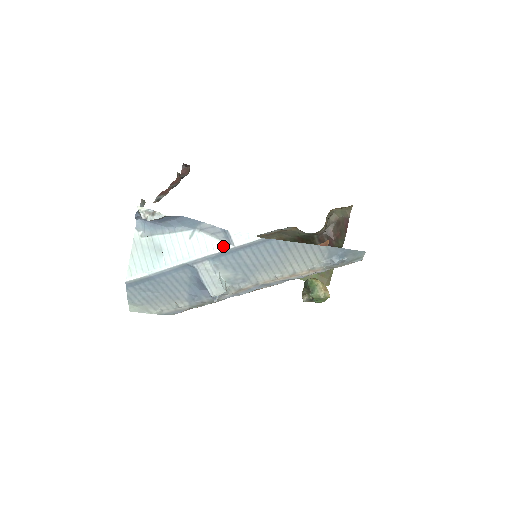
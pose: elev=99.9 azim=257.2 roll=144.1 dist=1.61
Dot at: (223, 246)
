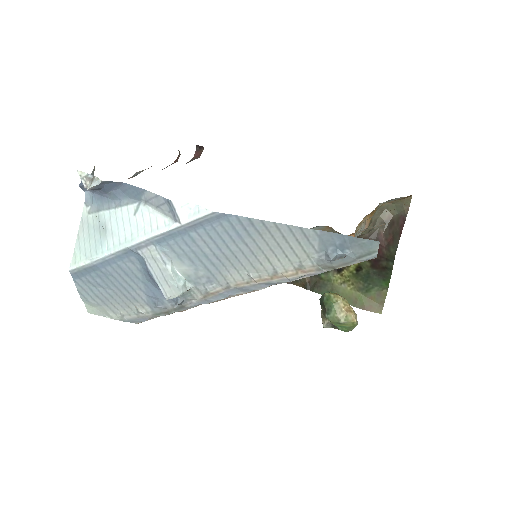
Dot at: (168, 224)
